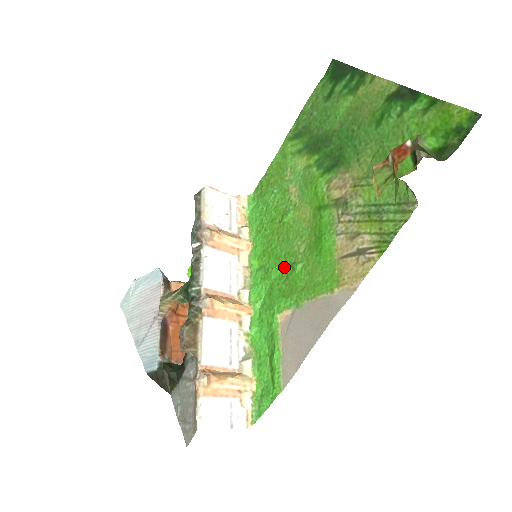
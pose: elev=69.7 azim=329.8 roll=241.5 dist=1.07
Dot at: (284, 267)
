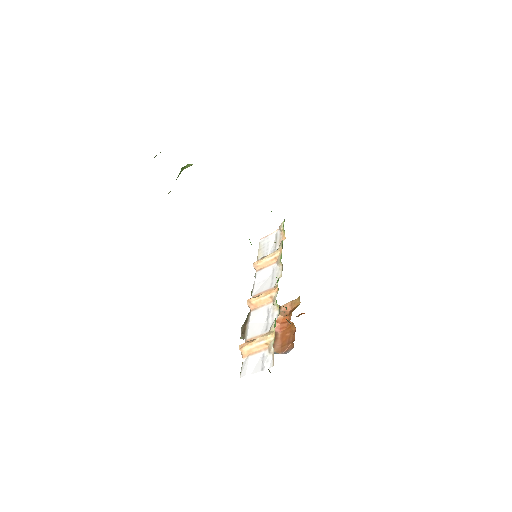
Dot at: occluded
